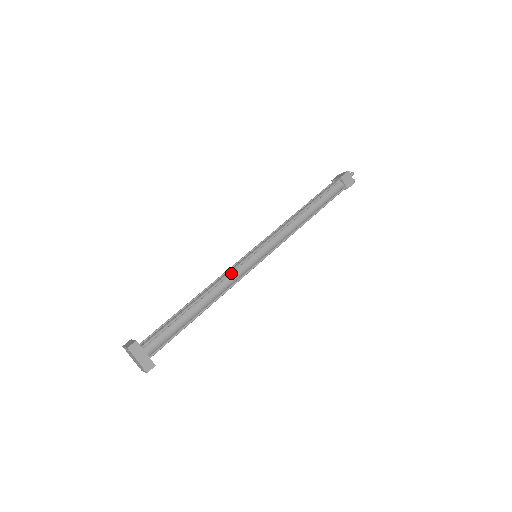
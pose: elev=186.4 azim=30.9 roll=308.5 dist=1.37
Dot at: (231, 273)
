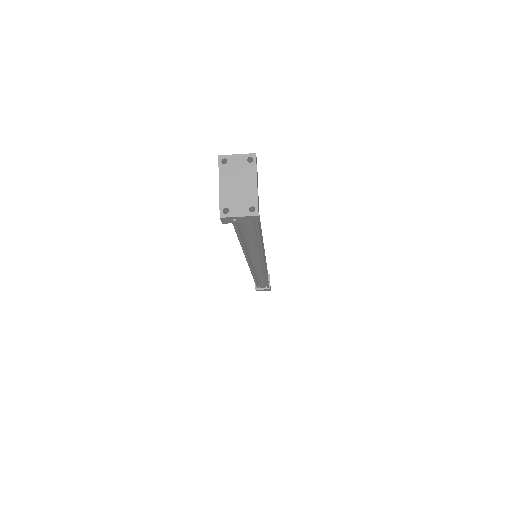
Dot at: occluded
